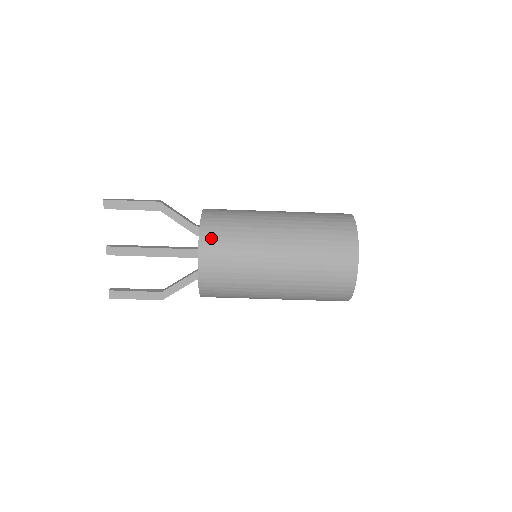
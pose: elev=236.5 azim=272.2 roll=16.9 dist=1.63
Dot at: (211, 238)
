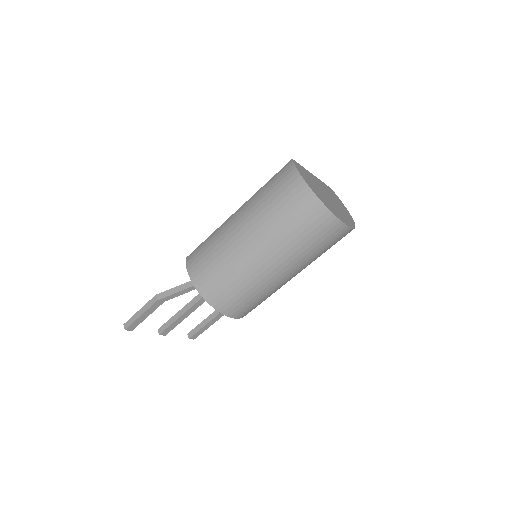
Dot at: (221, 302)
